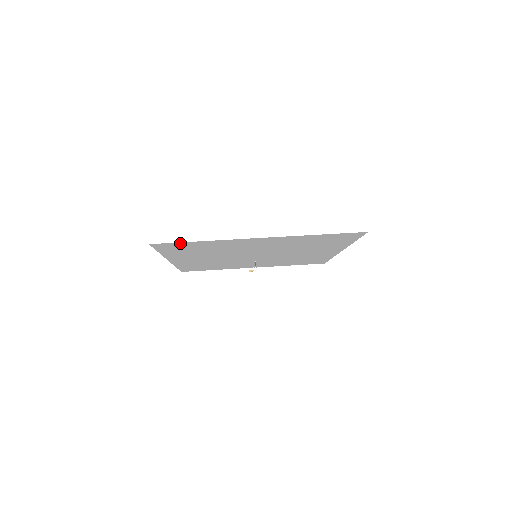
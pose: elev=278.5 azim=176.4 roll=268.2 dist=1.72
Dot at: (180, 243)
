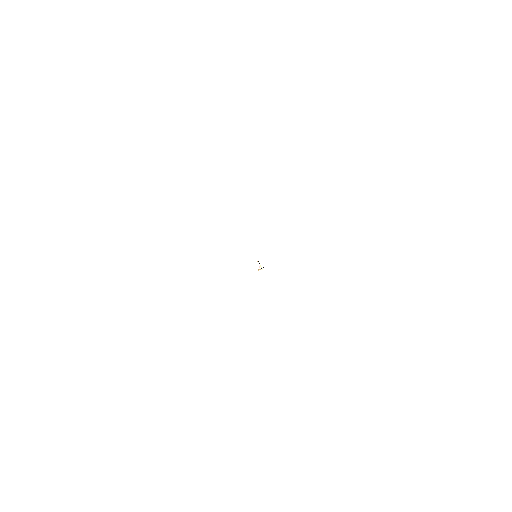
Dot at: occluded
